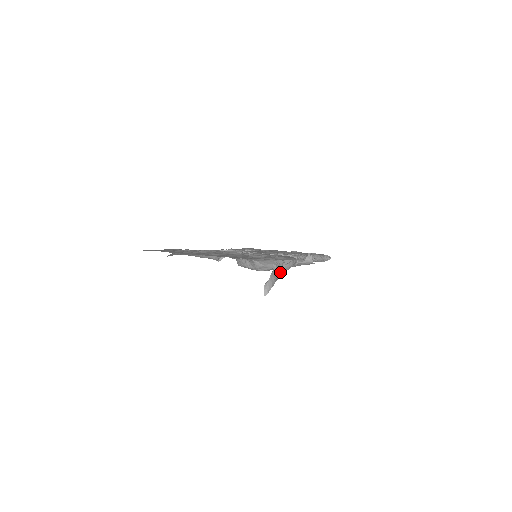
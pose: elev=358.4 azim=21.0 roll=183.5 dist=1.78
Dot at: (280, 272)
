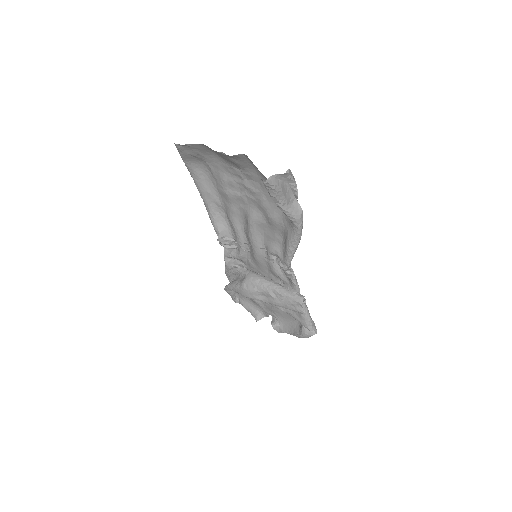
Dot at: (287, 201)
